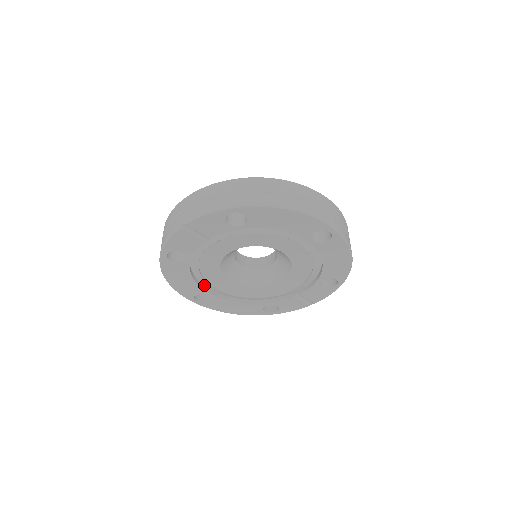
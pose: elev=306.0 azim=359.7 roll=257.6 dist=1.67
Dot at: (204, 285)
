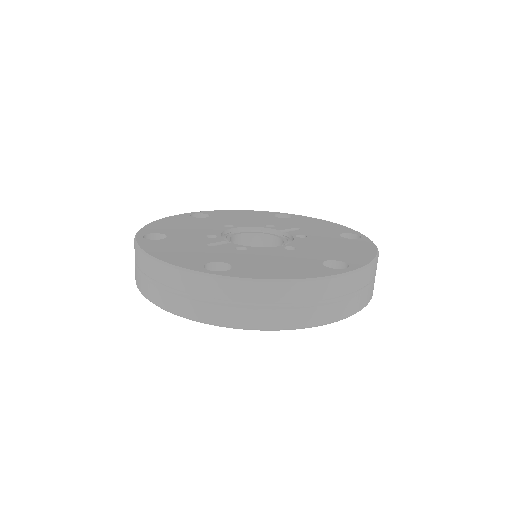
Dot at: occluded
